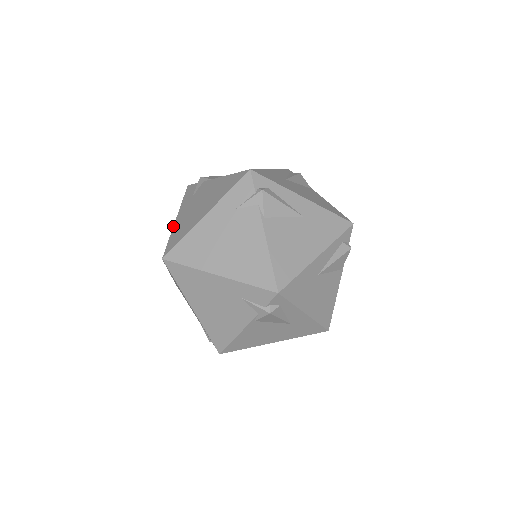
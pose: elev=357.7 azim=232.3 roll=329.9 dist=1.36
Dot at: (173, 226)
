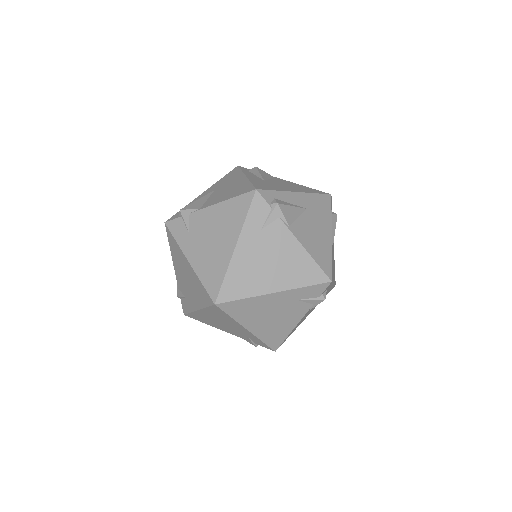
Dot at: (193, 269)
